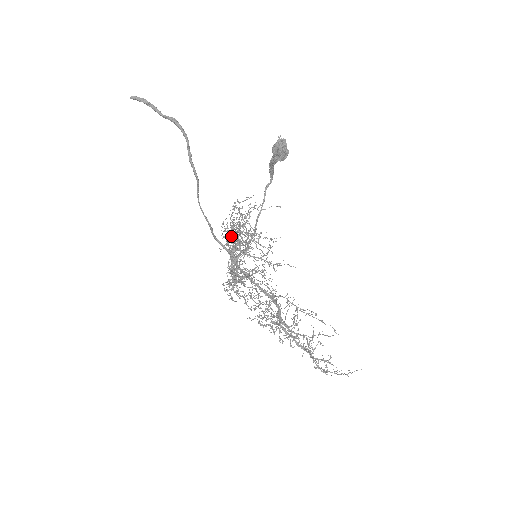
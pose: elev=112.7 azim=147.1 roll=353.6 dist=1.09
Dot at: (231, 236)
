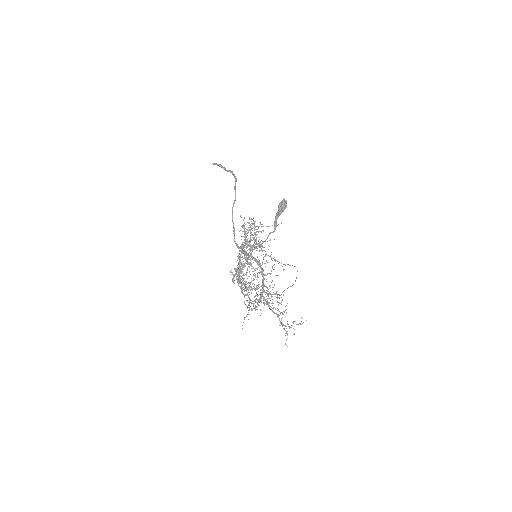
Dot at: occluded
